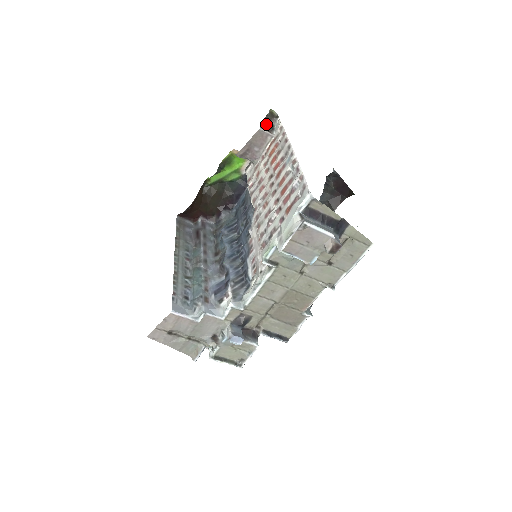
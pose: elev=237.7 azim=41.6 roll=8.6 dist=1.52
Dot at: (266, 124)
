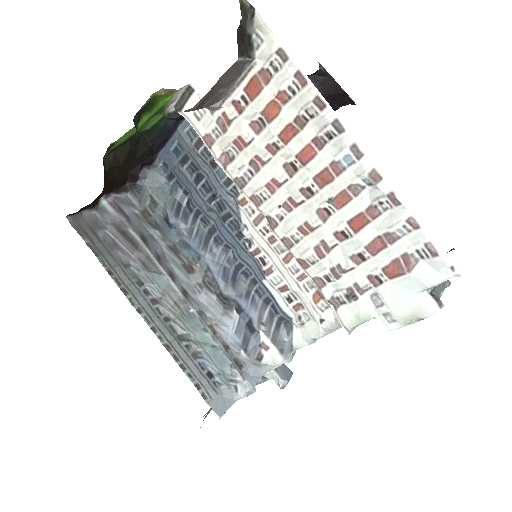
Dot at: (242, 42)
